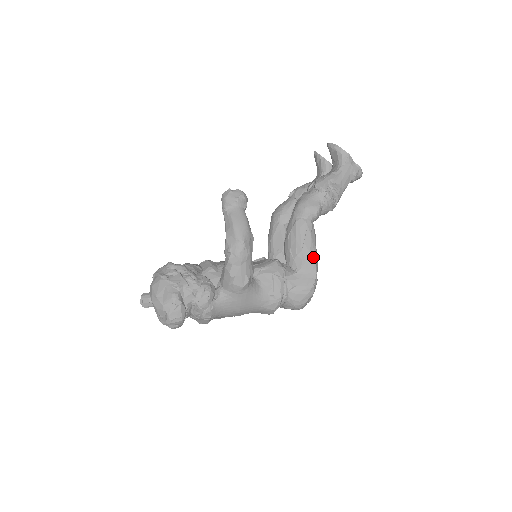
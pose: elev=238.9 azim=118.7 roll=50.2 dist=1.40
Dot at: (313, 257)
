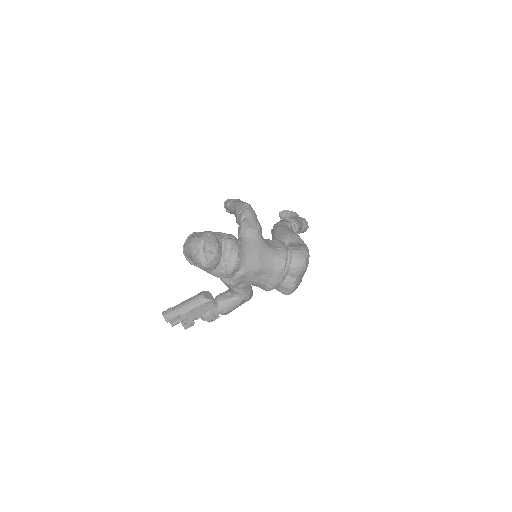
Dot at: (298, 236)
